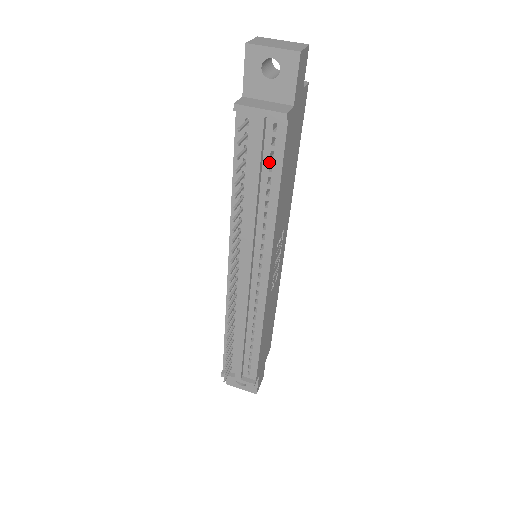
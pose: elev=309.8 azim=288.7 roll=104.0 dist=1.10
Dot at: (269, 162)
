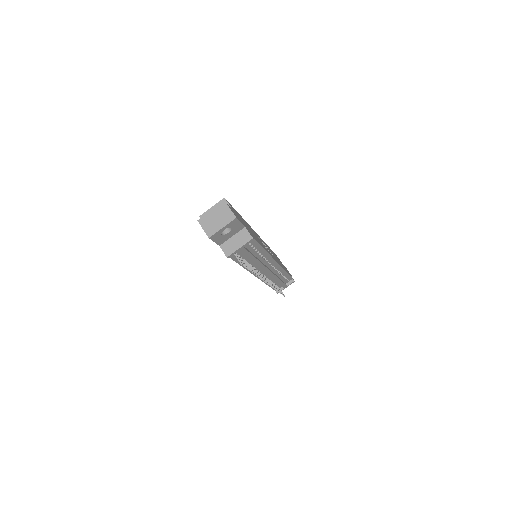
Dot at: (252, 248)
